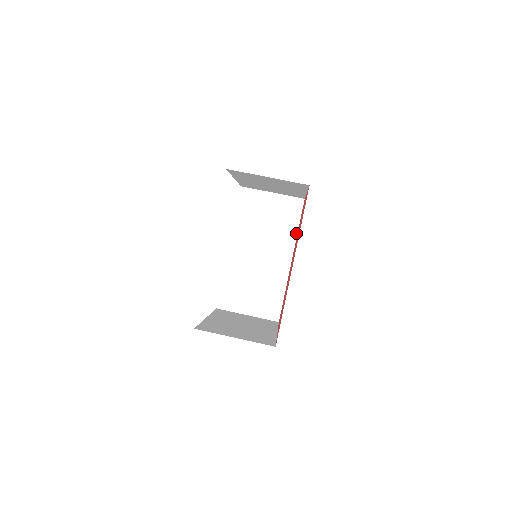
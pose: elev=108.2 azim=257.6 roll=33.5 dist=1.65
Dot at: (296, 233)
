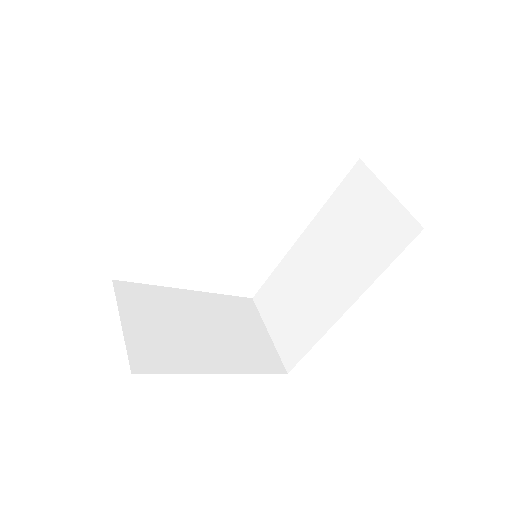
Dot at: (378, 274)
